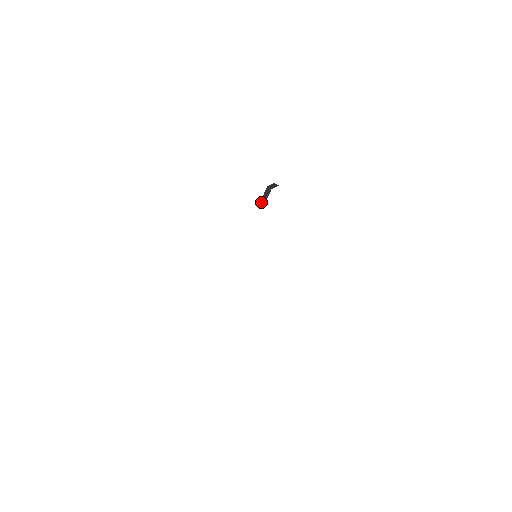
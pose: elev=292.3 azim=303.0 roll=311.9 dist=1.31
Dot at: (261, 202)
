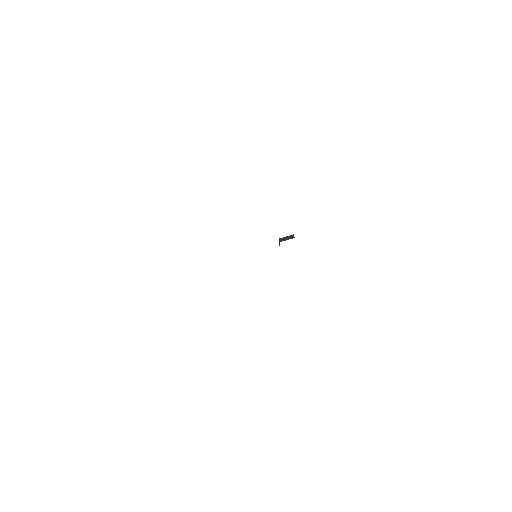
Dot at: (281, 238)
